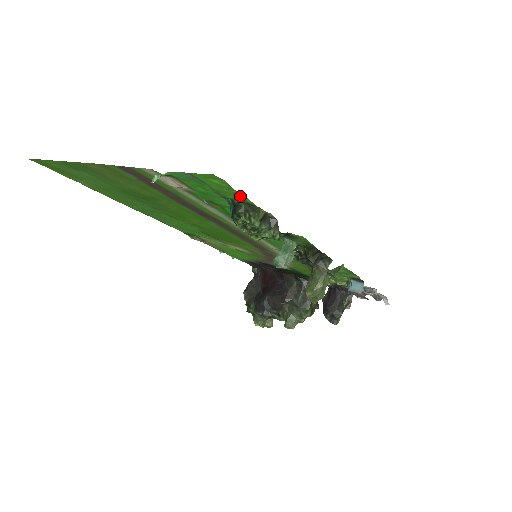
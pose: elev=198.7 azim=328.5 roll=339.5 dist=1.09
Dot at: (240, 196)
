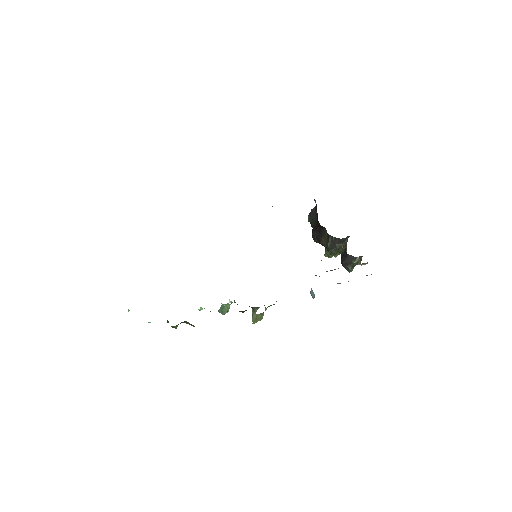
Dot at: occluded
